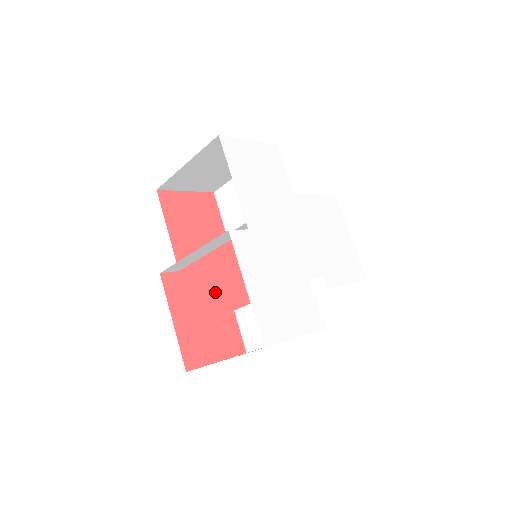
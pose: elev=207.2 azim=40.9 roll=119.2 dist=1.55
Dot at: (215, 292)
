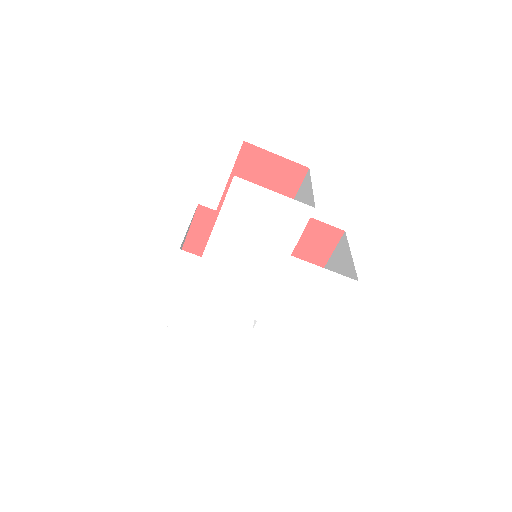
Dot at: occluded
